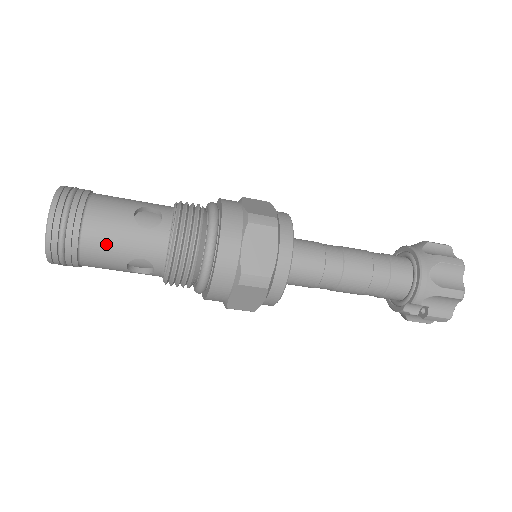
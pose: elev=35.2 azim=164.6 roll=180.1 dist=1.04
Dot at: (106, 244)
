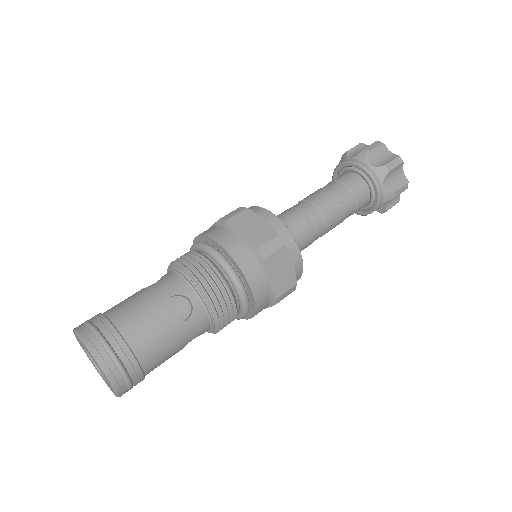
Dot at: (164, 356)
